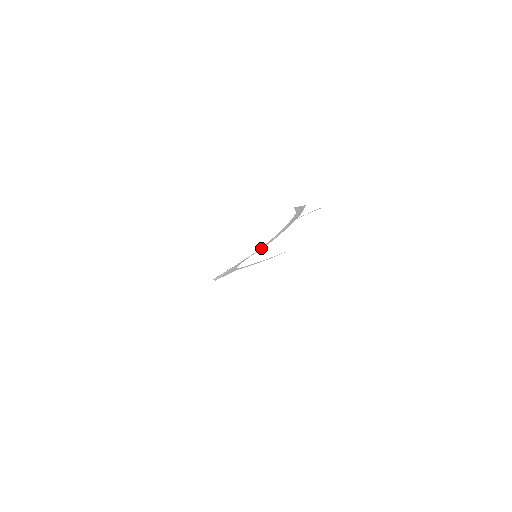
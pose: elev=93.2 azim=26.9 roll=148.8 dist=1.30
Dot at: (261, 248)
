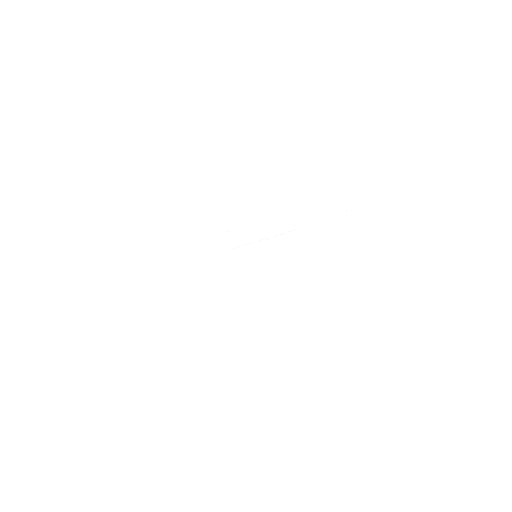
Dot at: (282, 236)
